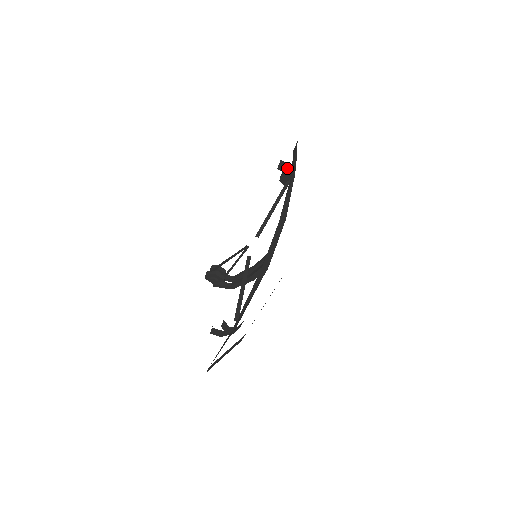
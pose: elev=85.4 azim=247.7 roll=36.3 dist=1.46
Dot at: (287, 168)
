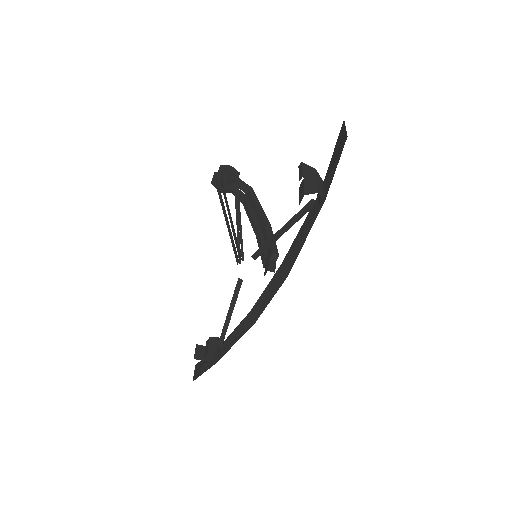
Dot at: (313, 184)
